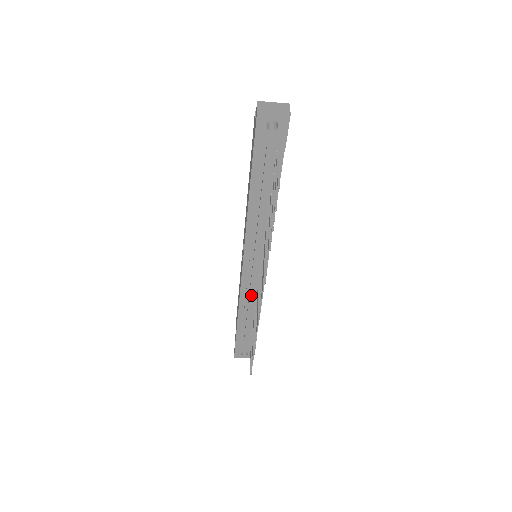
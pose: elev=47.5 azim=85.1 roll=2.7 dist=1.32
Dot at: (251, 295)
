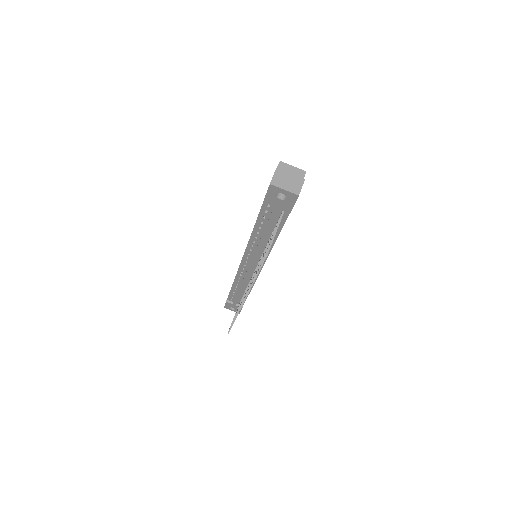
Dot at: (244, 281)
